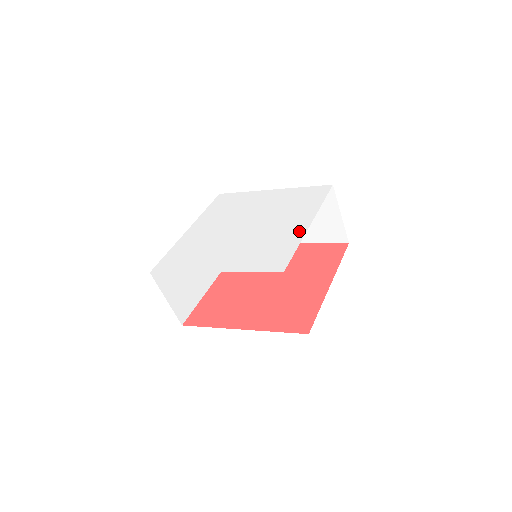
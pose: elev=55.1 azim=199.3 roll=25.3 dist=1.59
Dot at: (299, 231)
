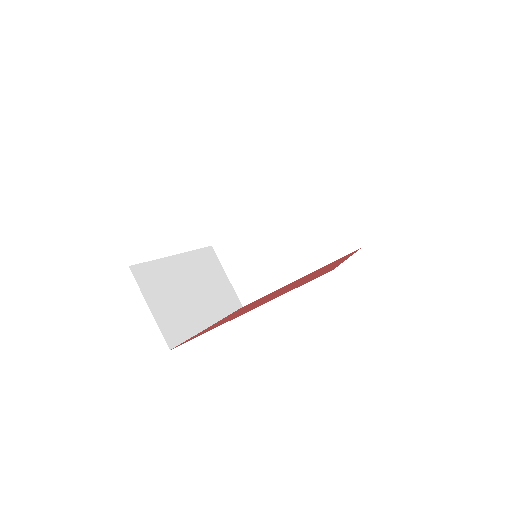
Dot at: occluded
